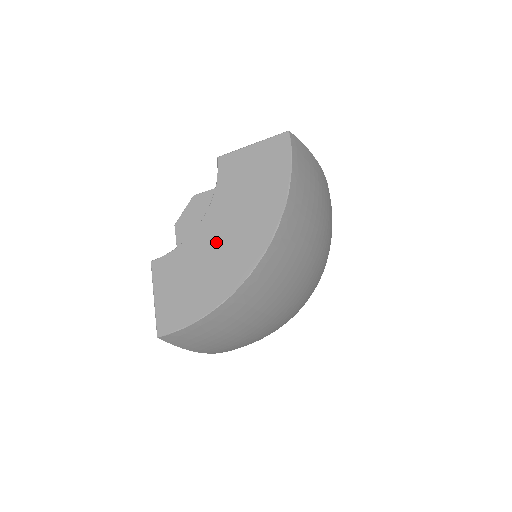
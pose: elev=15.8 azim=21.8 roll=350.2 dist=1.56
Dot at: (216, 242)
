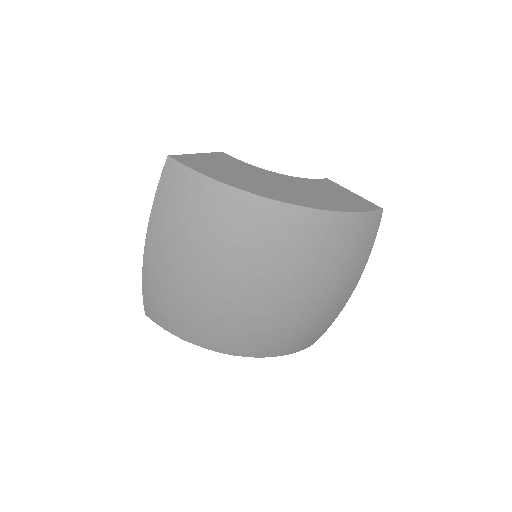
Dot at: (271, 180)
